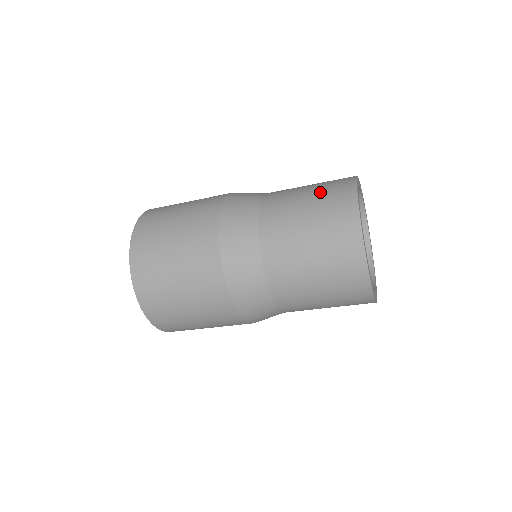
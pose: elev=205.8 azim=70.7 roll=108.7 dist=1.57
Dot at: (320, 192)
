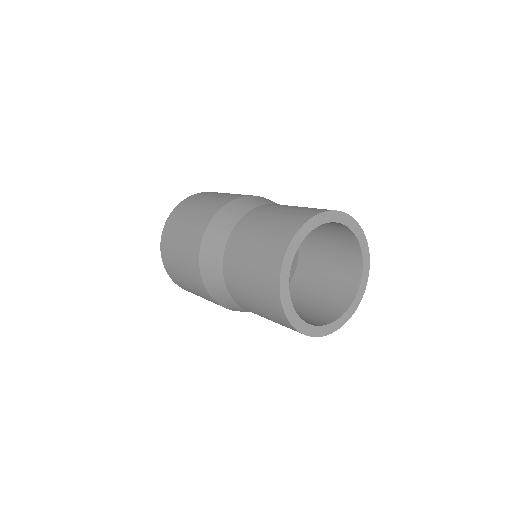
Dot at: (257, 285)
